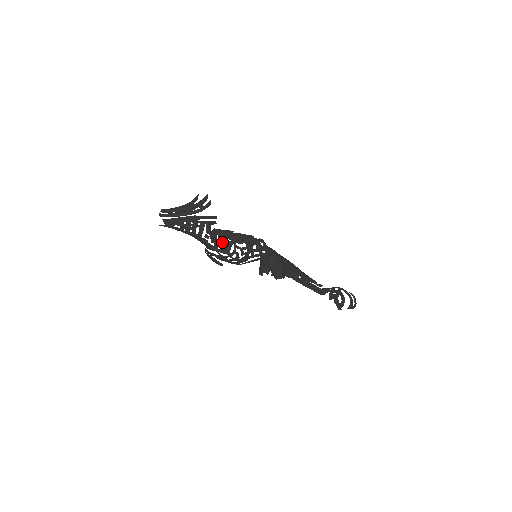
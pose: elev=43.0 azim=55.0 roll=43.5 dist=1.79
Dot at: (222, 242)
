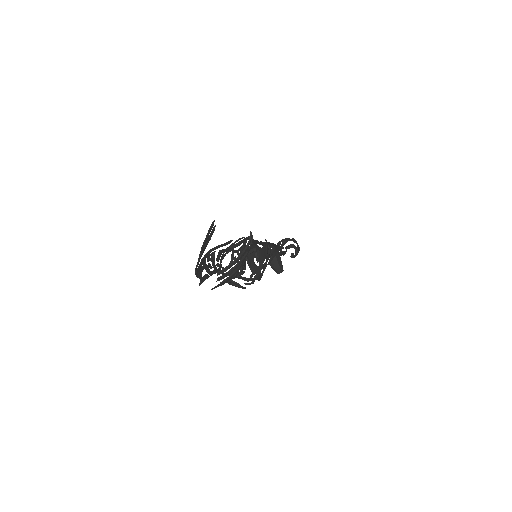
Dot at: (254, 271)
